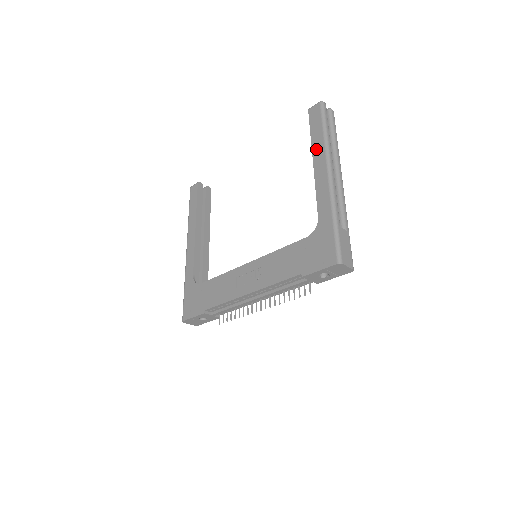
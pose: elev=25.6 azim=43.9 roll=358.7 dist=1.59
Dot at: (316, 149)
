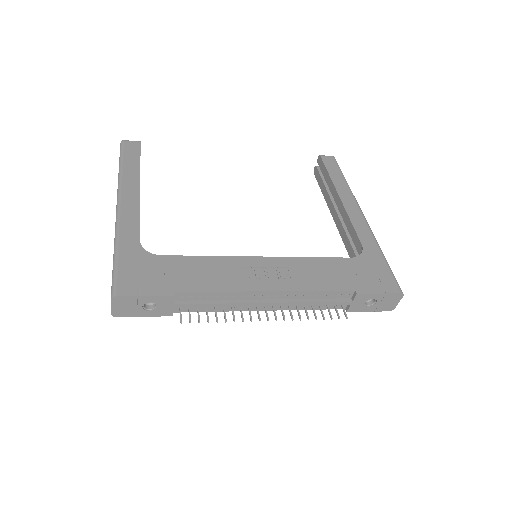
Dot at: (341, 189)
